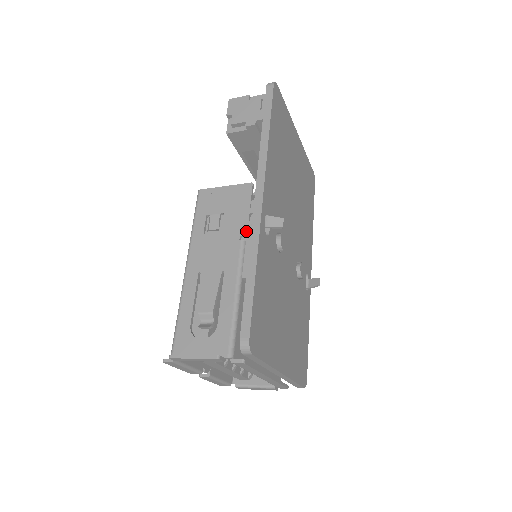
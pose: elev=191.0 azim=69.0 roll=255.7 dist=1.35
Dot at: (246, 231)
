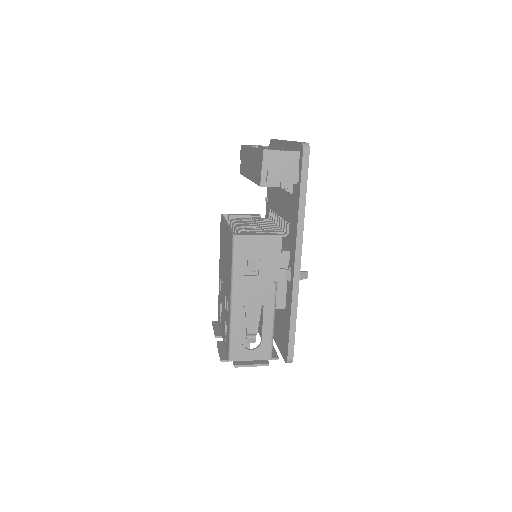
Dot at: (279, 276)
